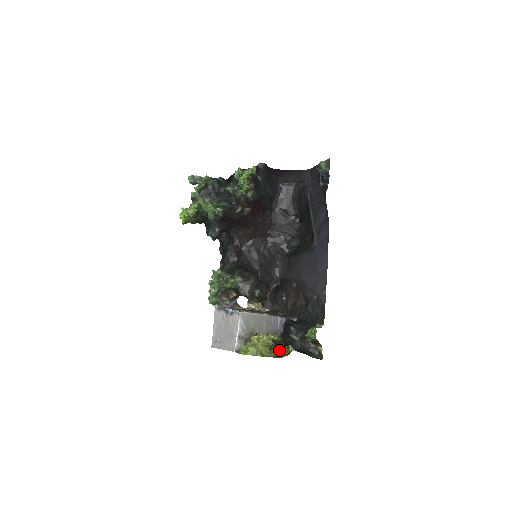
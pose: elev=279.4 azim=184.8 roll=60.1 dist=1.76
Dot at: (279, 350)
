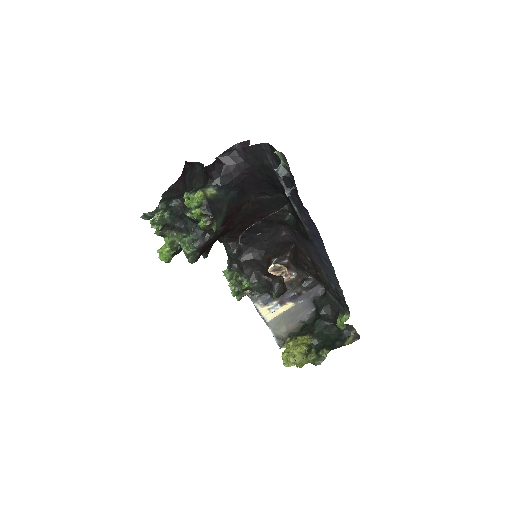
Dot at: (315, 355)
